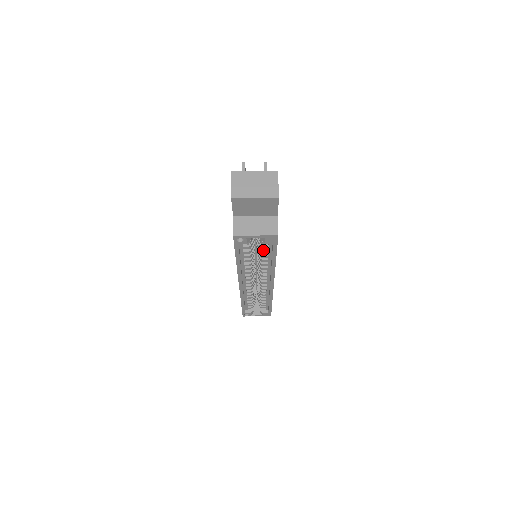
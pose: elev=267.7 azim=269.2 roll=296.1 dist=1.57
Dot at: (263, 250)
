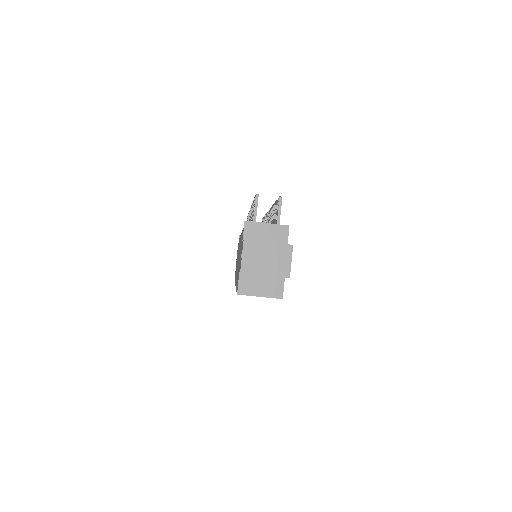
Dot at: occluded
